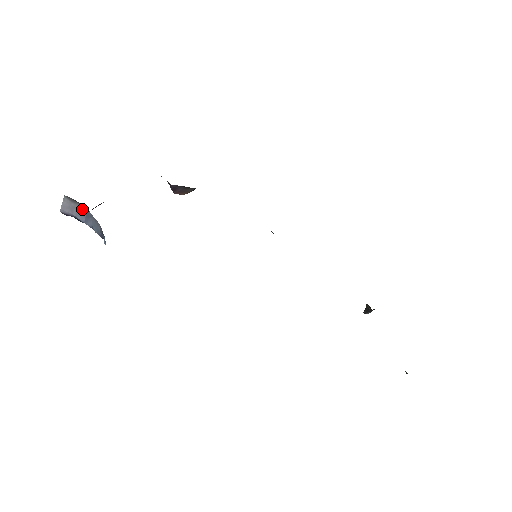
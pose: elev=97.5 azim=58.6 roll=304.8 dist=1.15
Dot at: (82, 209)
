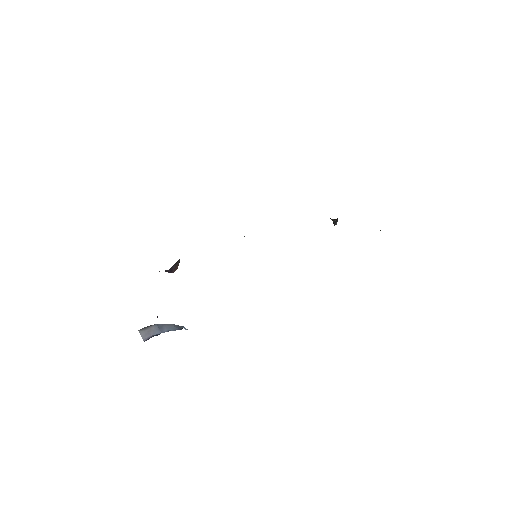
Dot at: (154, 327)
